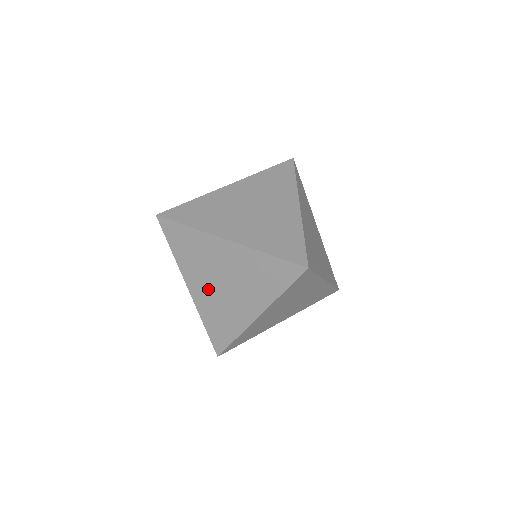
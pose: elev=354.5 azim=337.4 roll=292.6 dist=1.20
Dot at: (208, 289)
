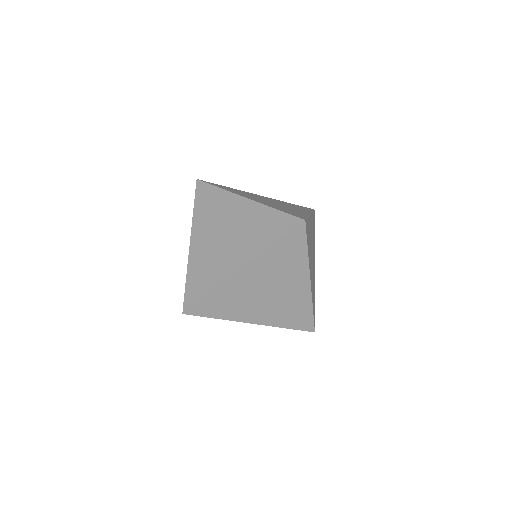
Dot at: (208, 242)
